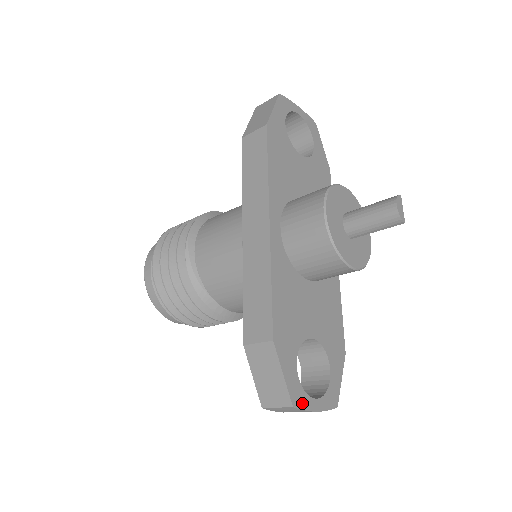
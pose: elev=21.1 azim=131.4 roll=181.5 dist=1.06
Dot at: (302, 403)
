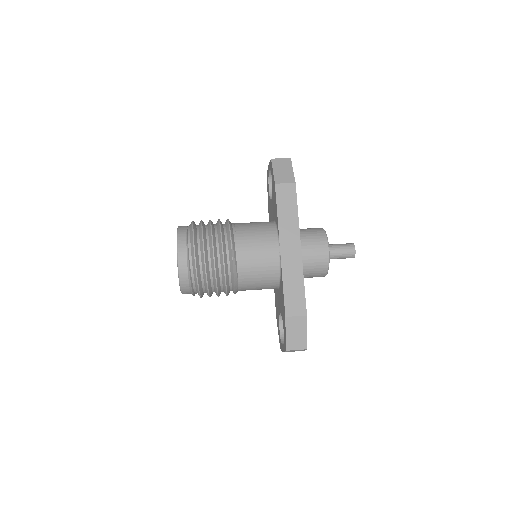
Dot at: occluded
